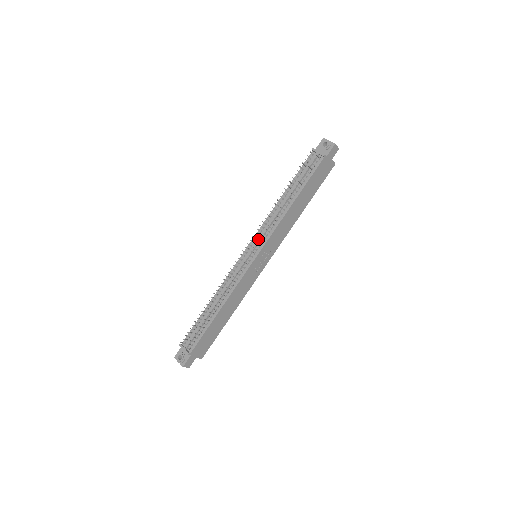
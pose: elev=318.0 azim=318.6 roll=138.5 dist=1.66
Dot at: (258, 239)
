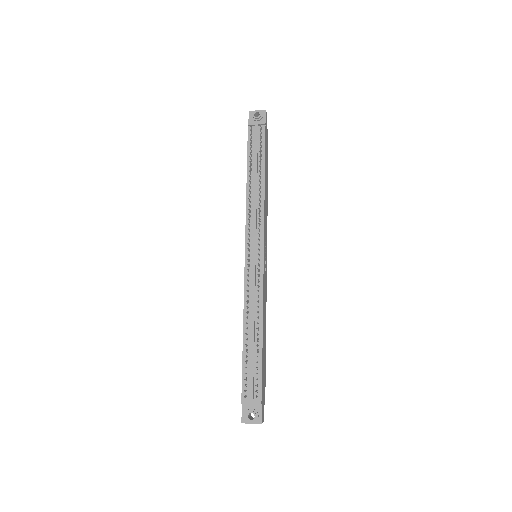
Dot at: (253, 234)
